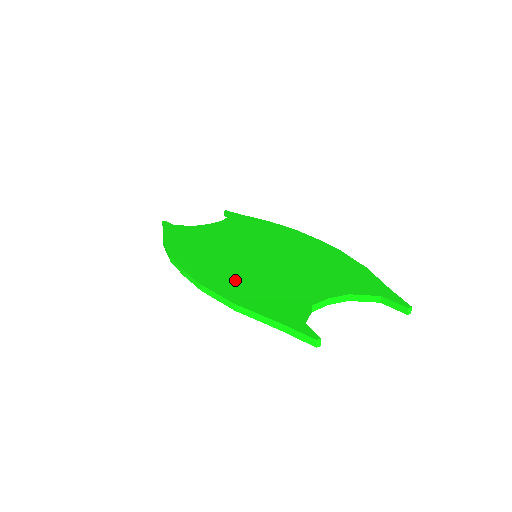
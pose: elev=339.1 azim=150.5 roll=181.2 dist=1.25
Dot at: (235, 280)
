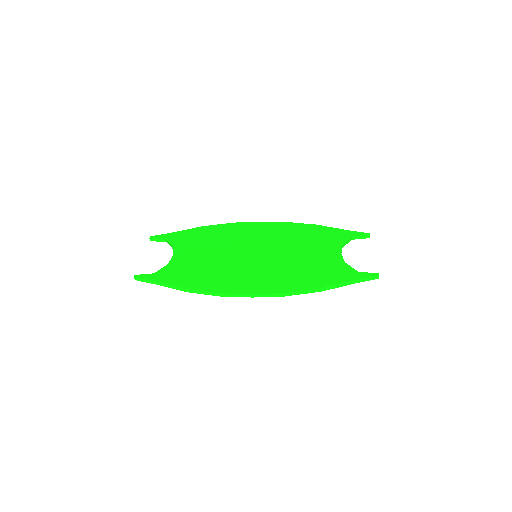
Dot at: (290, 277)
